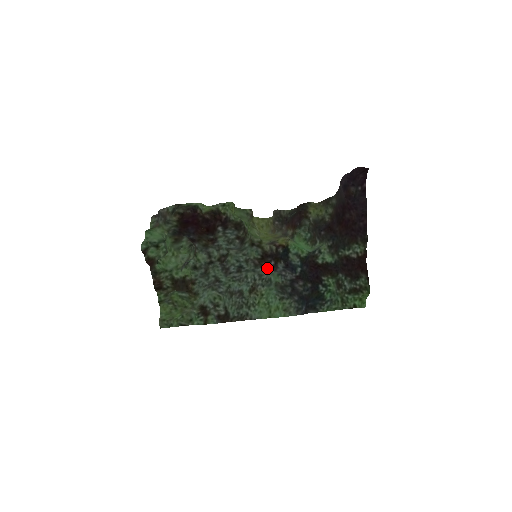
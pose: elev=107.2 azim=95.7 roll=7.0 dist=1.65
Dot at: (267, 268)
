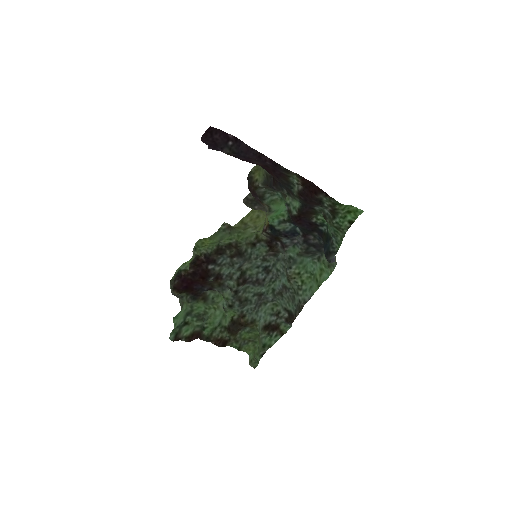
Dot at: (281, 250)
